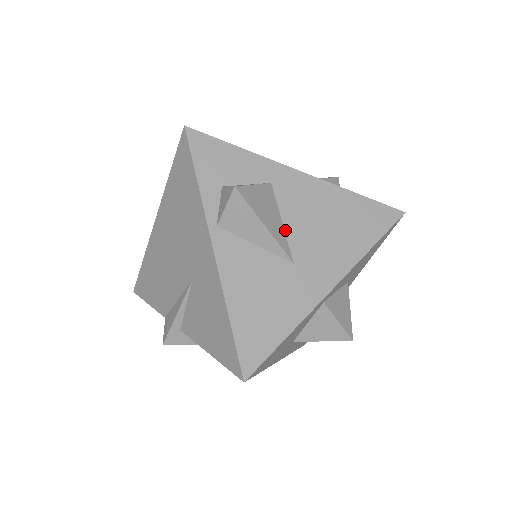
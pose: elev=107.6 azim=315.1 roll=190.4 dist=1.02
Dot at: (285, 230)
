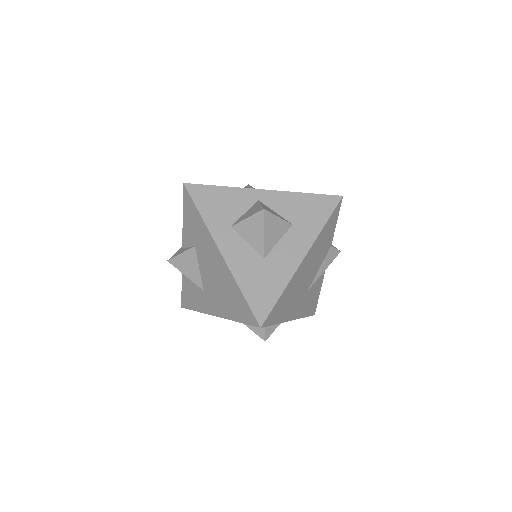
Dot at: occluded
